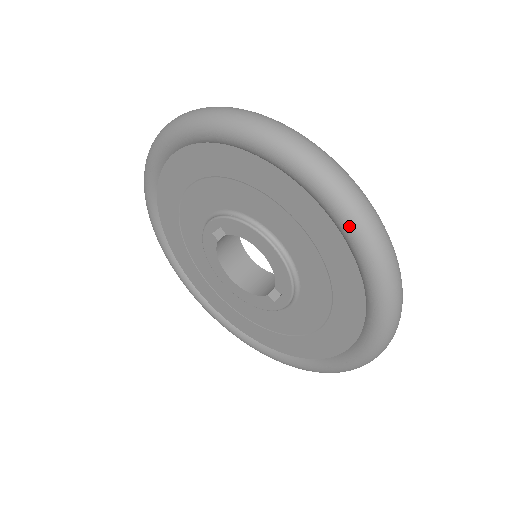
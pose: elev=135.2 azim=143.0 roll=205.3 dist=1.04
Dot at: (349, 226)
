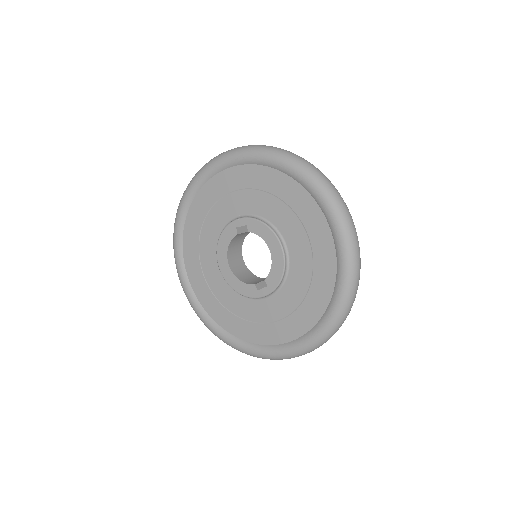
Dot at: (345, 249)
